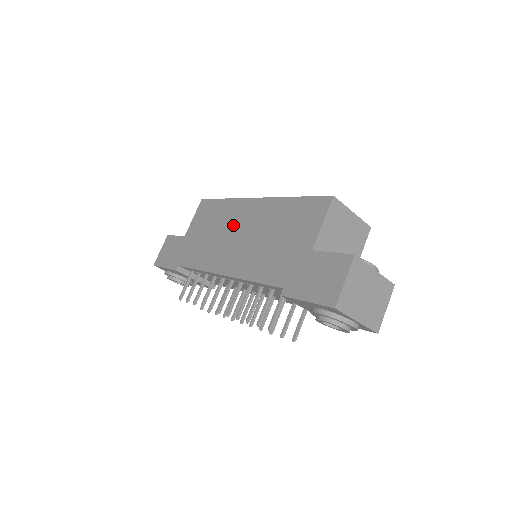
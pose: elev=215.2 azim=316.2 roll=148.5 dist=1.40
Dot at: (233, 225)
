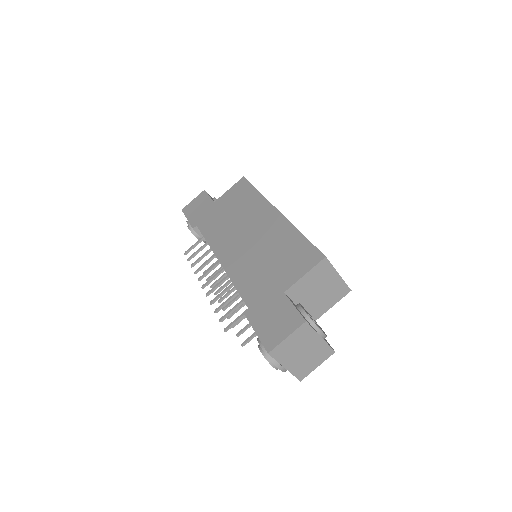
Dot at: (250, 222)
